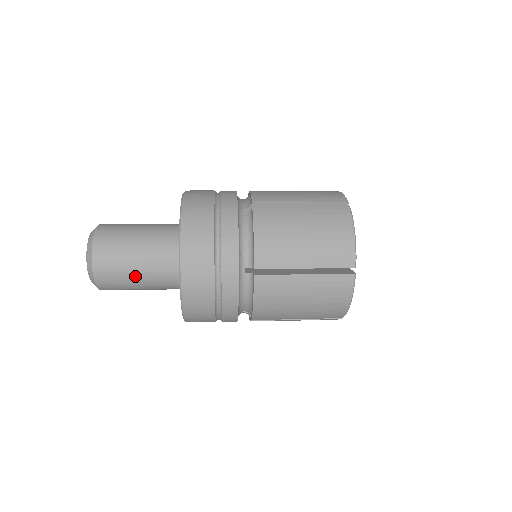
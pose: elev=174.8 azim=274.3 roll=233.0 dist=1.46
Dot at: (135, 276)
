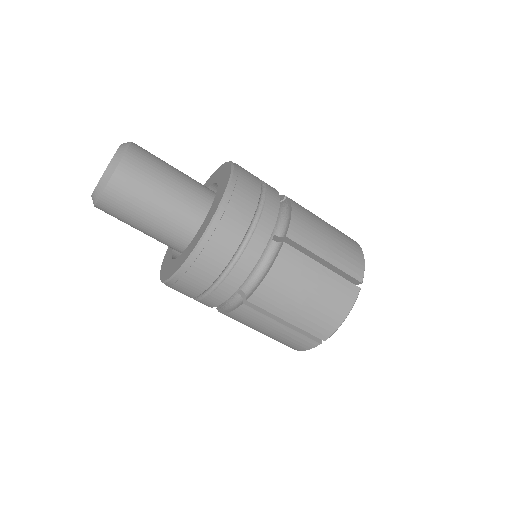
Dot at: (155, 197)
